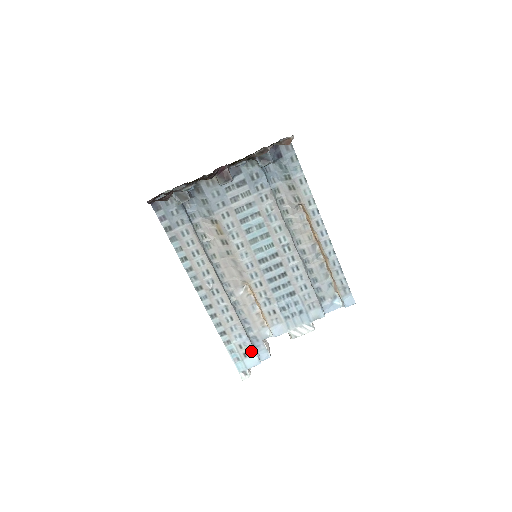
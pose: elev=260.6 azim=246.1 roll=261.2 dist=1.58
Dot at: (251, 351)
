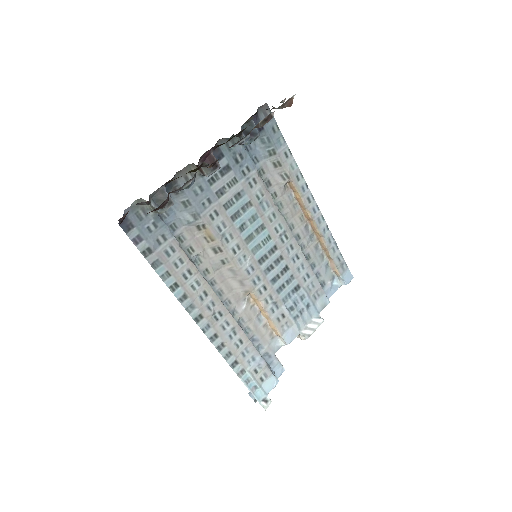
Dot at: (267, 372)
